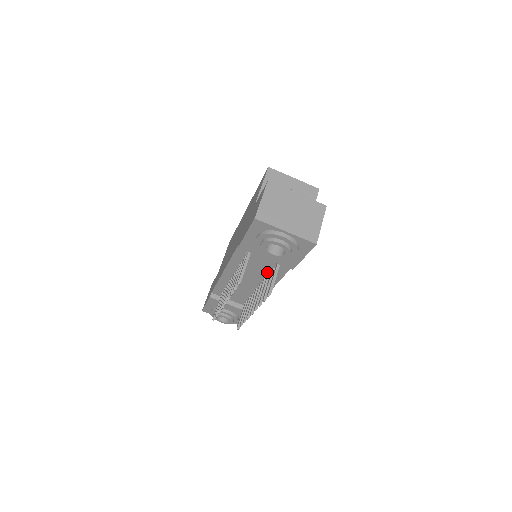
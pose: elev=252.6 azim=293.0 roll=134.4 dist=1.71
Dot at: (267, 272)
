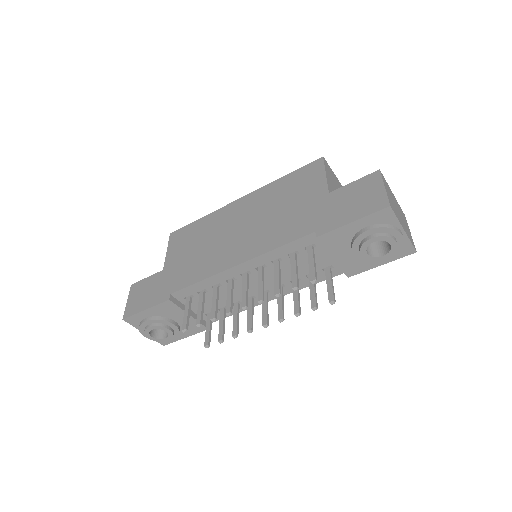
Dot at: (298, 276)
